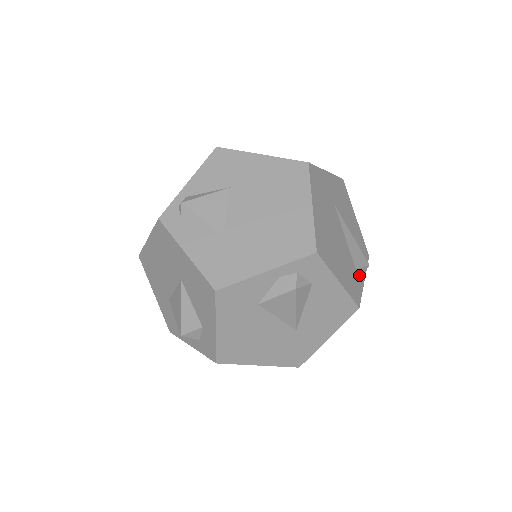
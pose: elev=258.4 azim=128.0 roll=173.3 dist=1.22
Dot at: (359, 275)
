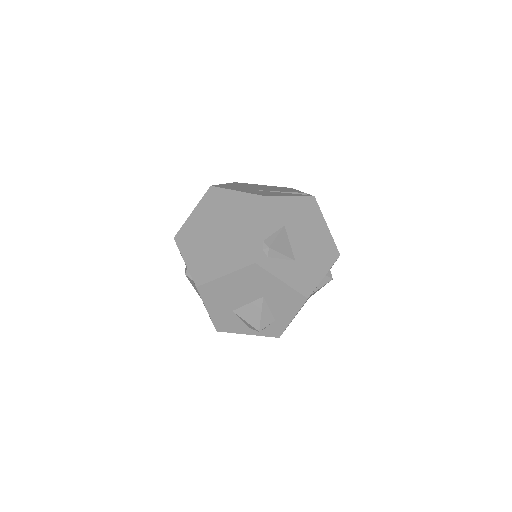
Dot at: occluded
